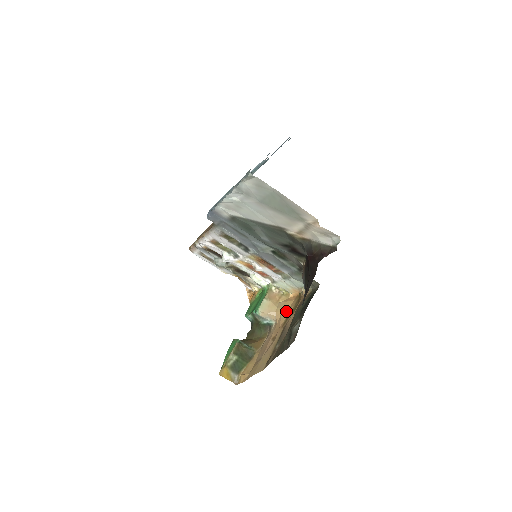
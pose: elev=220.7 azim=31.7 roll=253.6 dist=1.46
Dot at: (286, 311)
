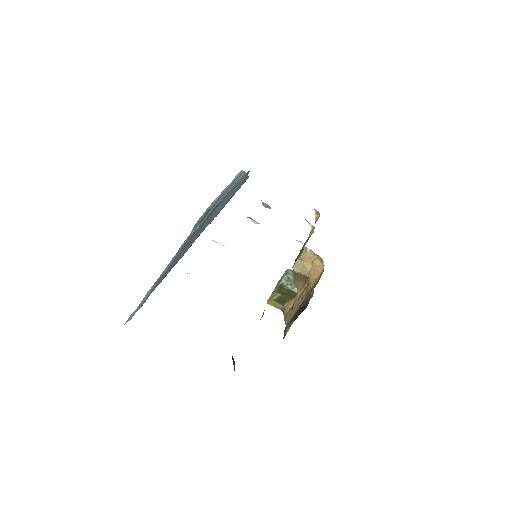
Dot at: (312, 281)
